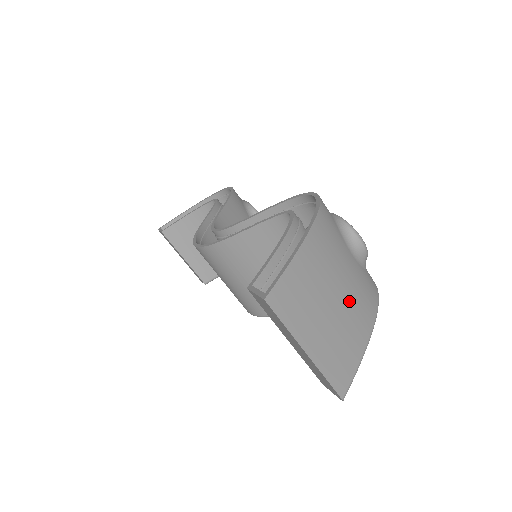
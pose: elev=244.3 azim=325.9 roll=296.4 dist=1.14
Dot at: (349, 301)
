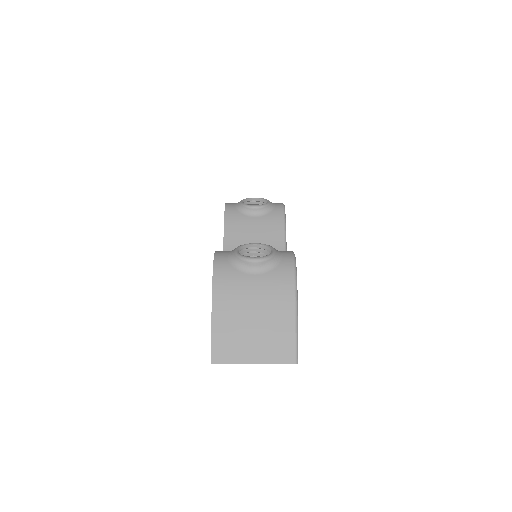
Dot at: (265, 311)
